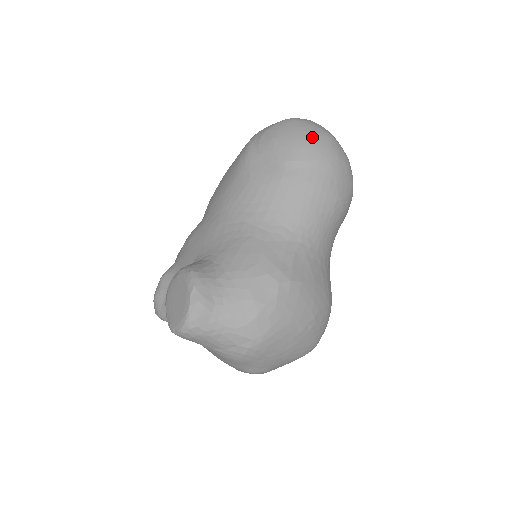
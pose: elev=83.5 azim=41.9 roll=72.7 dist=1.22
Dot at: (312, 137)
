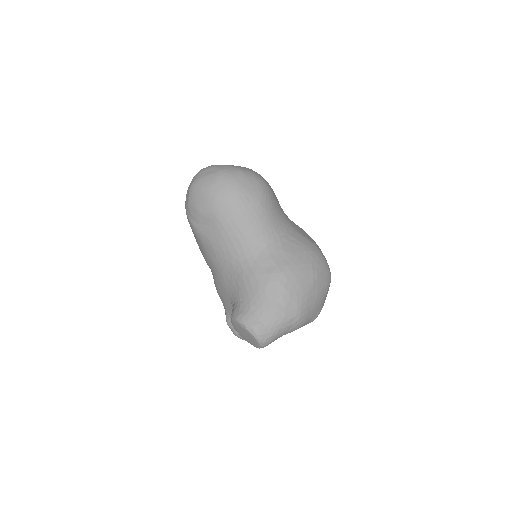
Dot at: (212, 188)
